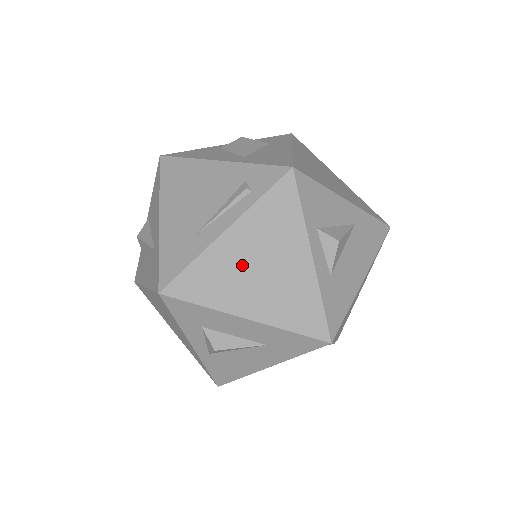
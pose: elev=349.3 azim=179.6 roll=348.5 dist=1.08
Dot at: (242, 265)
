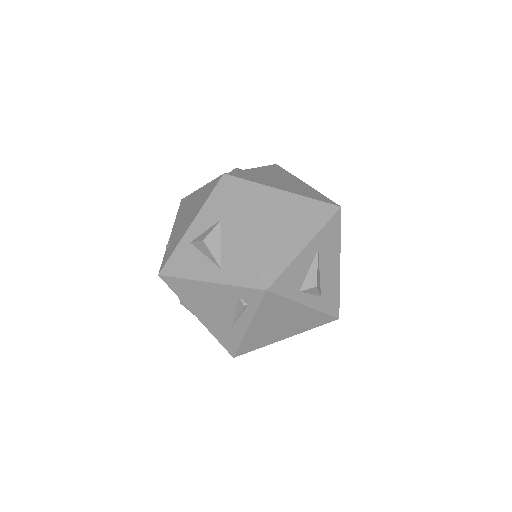
Dot at: (268, 329)
